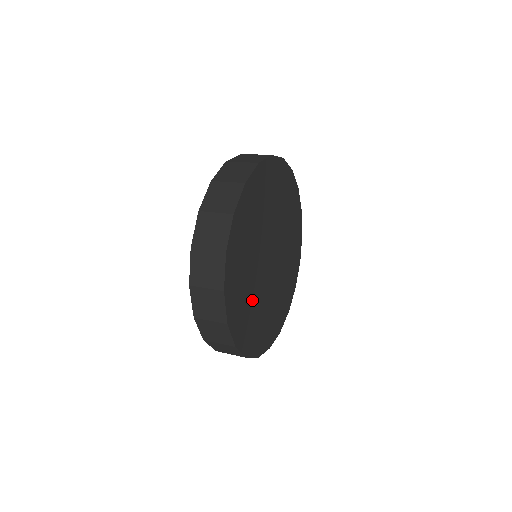
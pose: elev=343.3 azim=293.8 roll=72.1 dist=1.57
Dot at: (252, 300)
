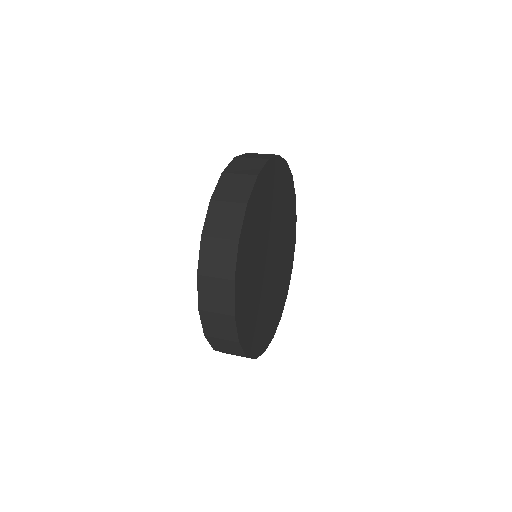
Dot at: (253, 282)
